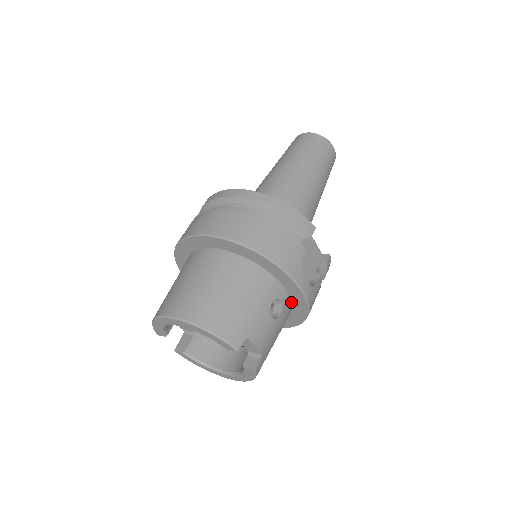
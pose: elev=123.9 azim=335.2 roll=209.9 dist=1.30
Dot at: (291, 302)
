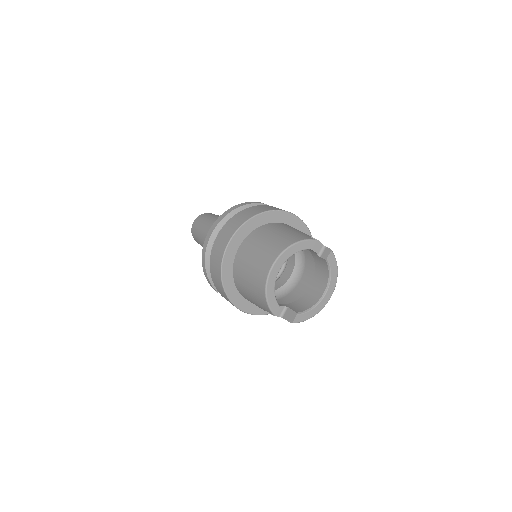
Dot at: occluded
